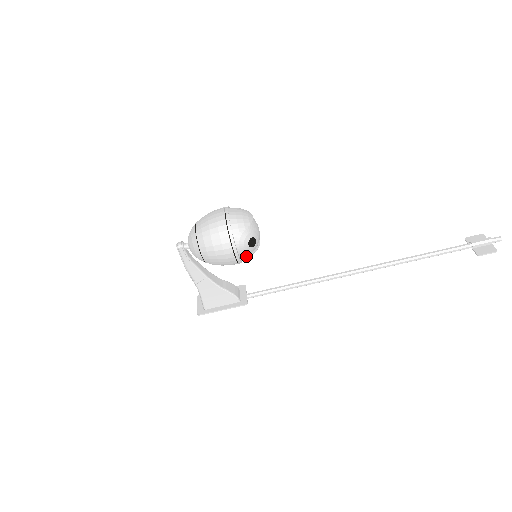
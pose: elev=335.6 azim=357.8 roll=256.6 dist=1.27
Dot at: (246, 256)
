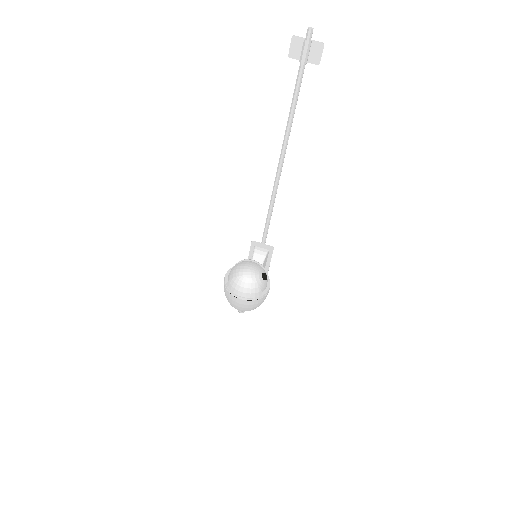
Dot at: (266, 274)
